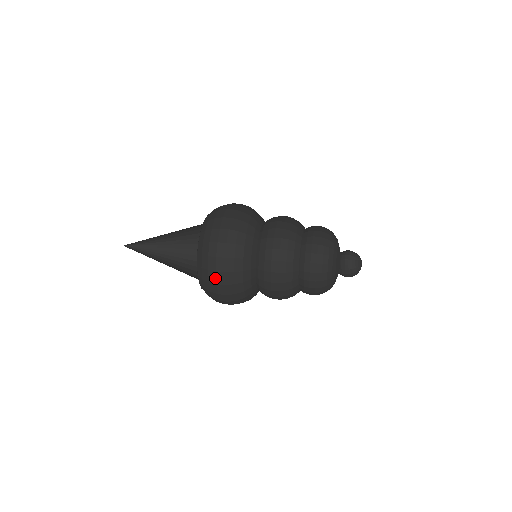
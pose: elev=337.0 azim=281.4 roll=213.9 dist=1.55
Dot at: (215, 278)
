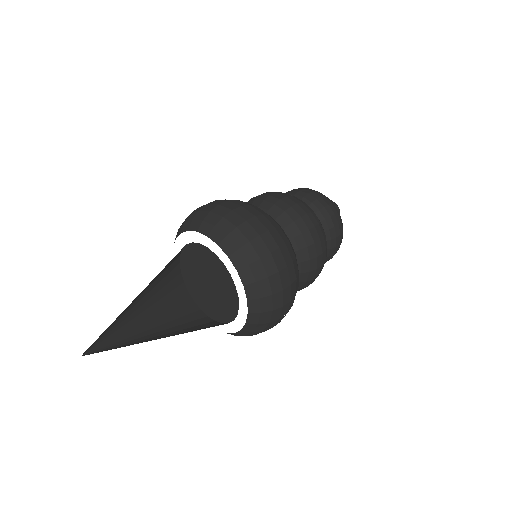
Dot at: occluded
